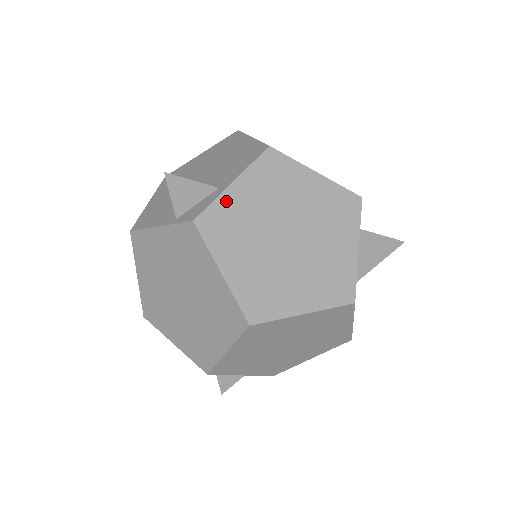
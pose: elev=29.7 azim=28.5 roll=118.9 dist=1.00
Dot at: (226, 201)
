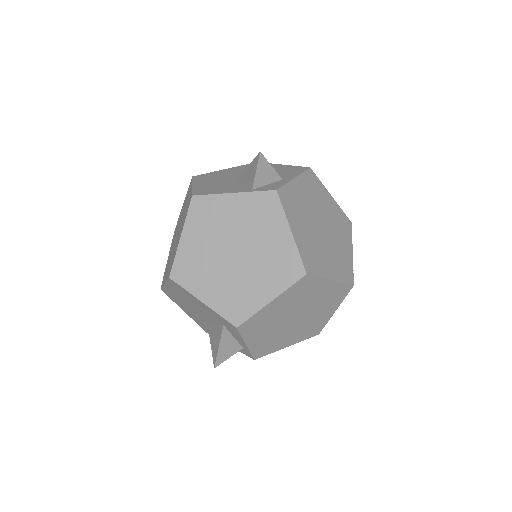
Dot at: (292, 187)
